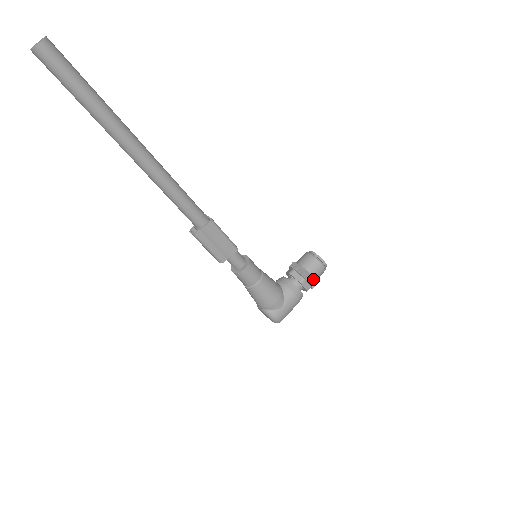
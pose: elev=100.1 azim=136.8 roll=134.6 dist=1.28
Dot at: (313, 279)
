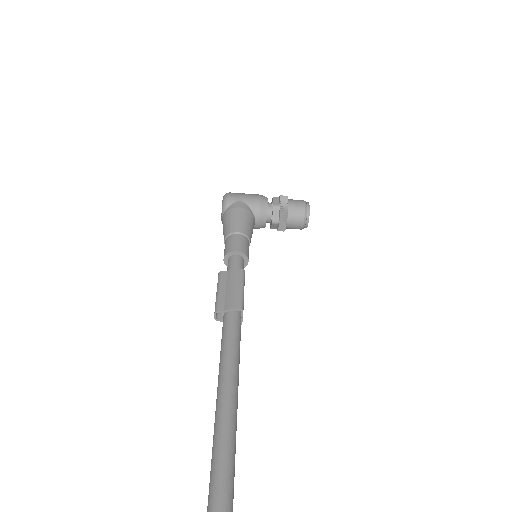
Dot at: occluded
